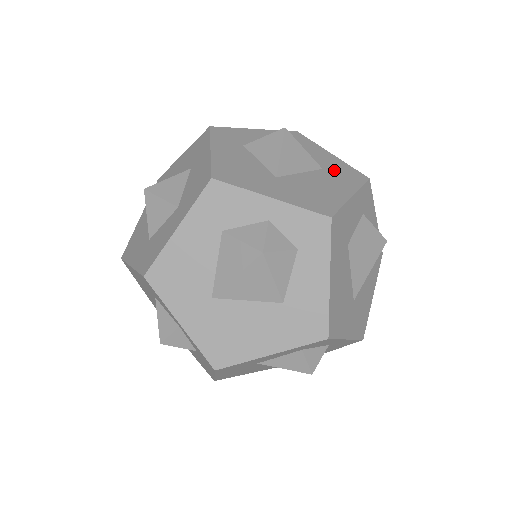
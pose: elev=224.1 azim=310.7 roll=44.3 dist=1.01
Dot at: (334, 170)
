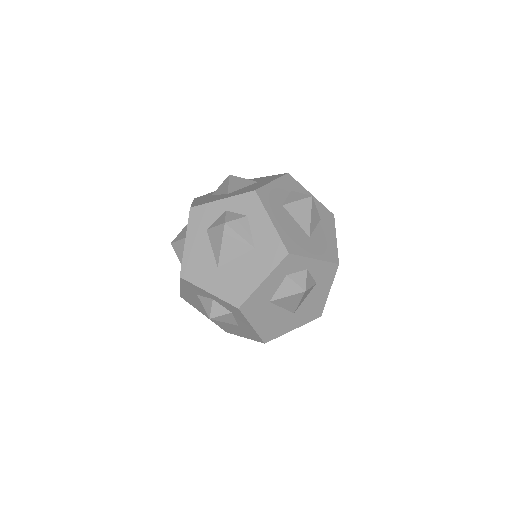
Dot at: (265, 179)
